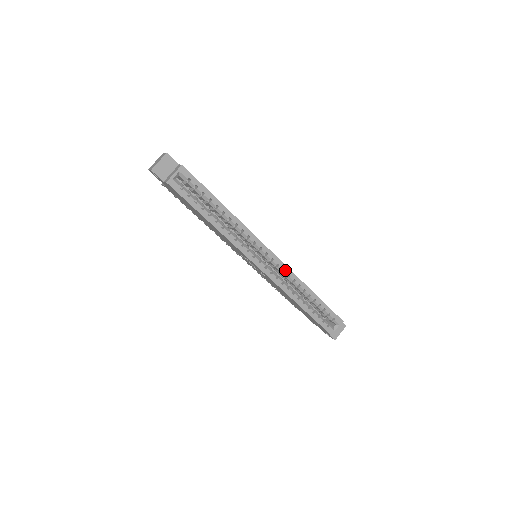
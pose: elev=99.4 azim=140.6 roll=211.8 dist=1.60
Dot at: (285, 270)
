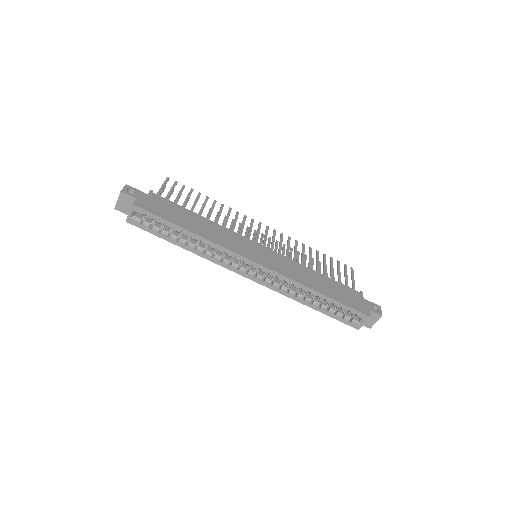
Dot at: (278, 277)
